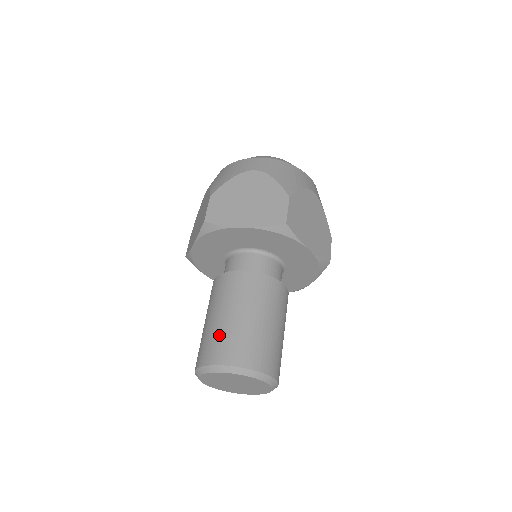
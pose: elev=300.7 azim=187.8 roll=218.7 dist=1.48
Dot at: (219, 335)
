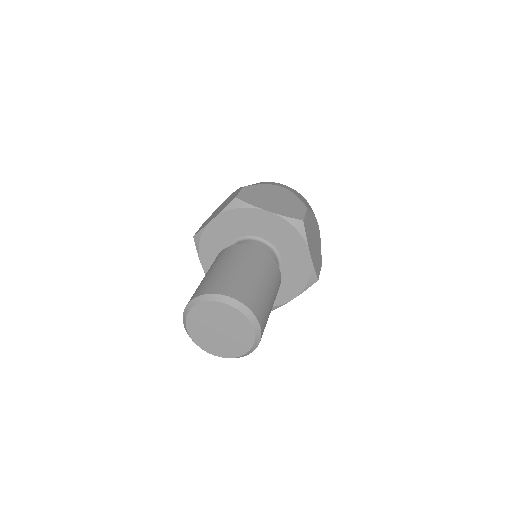
Dot at: (225, 277)
